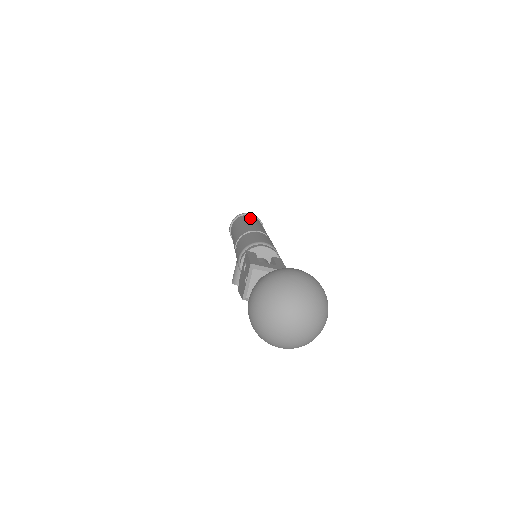
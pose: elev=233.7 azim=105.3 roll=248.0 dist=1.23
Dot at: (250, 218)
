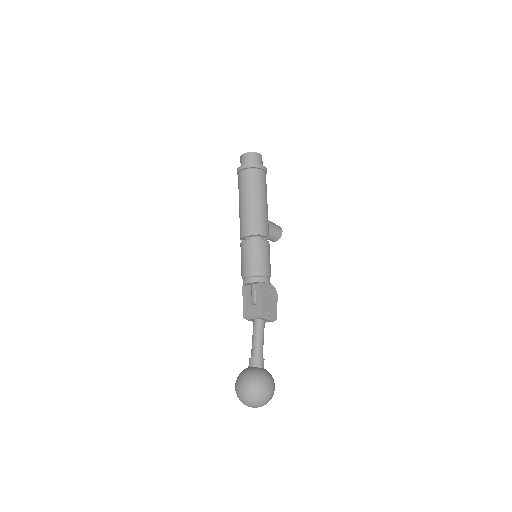
Dot at: (241, 187)
